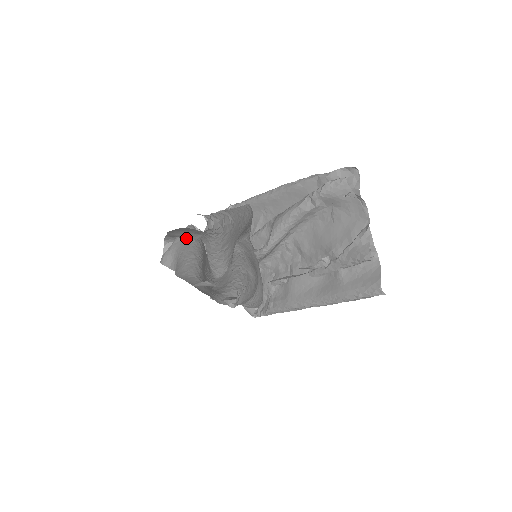
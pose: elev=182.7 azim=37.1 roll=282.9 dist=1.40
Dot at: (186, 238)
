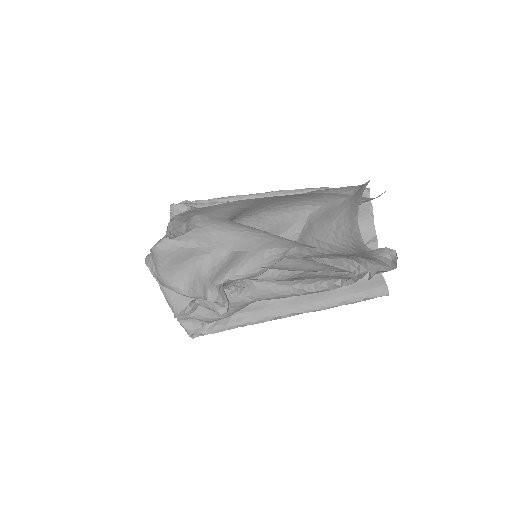
Dot at: (223, 216)
